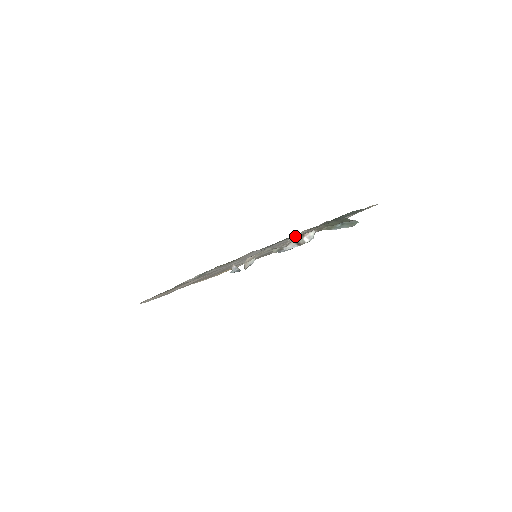
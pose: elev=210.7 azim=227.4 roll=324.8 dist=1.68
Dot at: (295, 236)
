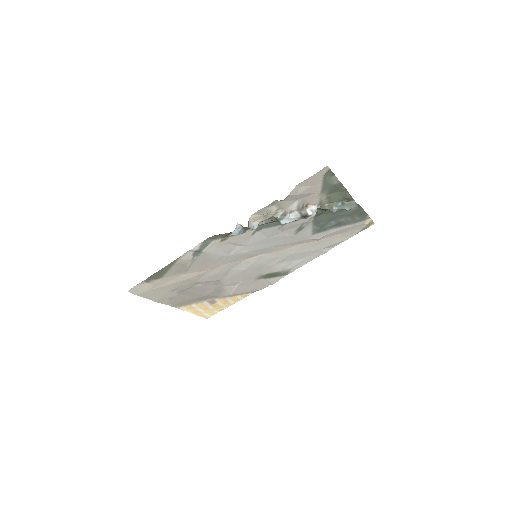
Dot at: (300, 189)
